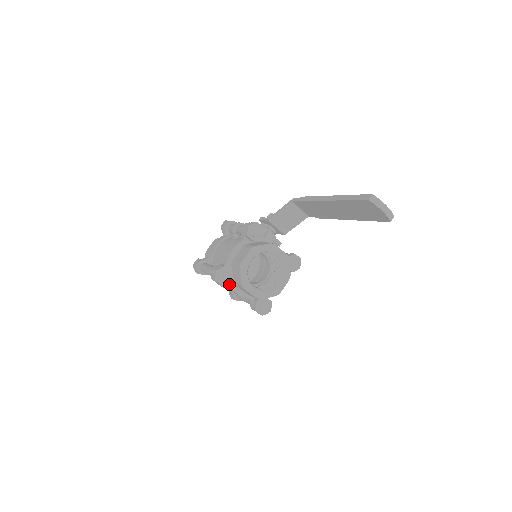
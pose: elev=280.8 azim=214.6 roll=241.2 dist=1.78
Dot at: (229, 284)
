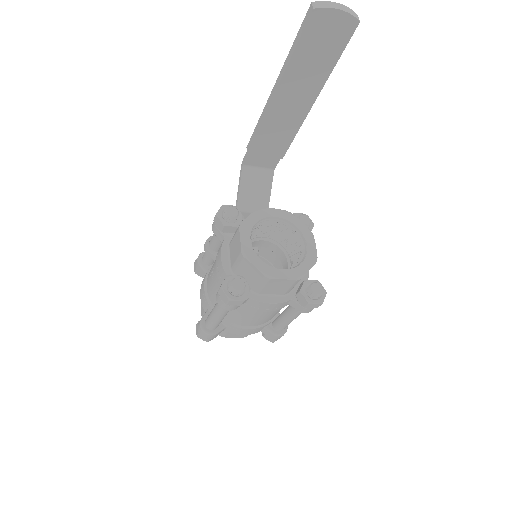
Dot at: (251, 298)
